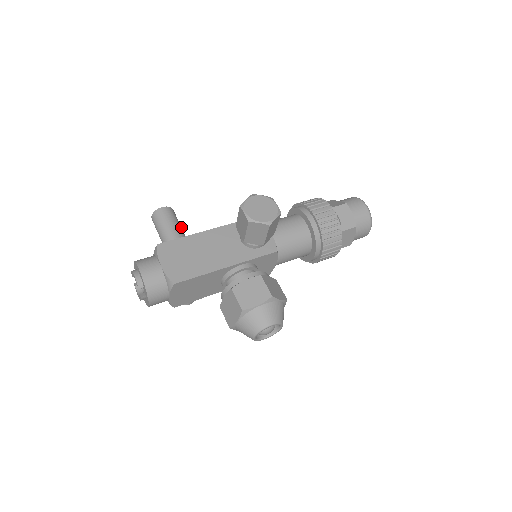
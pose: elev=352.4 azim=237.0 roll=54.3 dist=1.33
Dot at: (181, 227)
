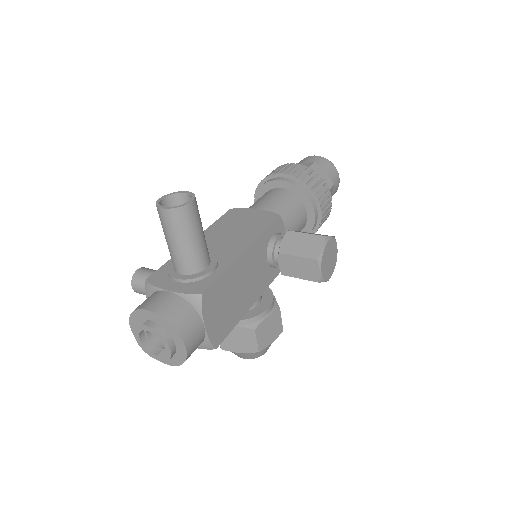
Dot at: occluded
